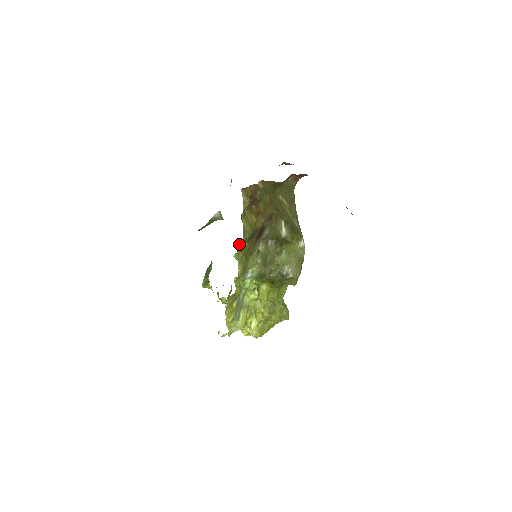
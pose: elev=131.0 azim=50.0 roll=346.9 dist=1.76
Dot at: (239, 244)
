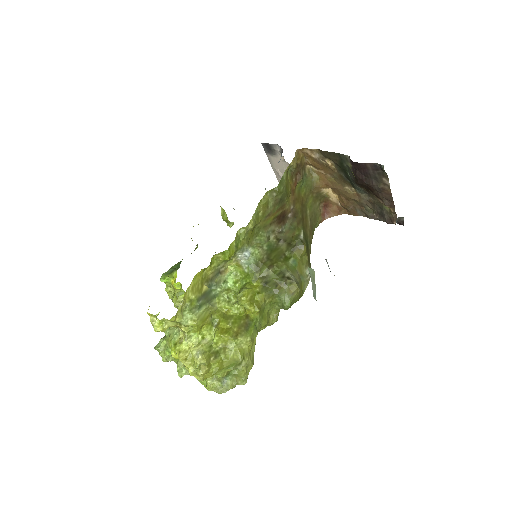
Dot at: (266, 196)
